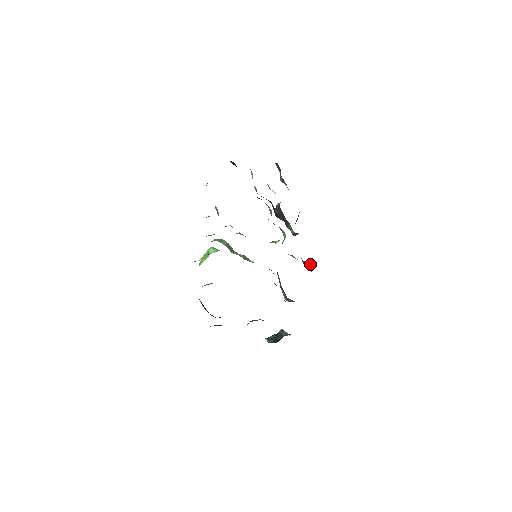
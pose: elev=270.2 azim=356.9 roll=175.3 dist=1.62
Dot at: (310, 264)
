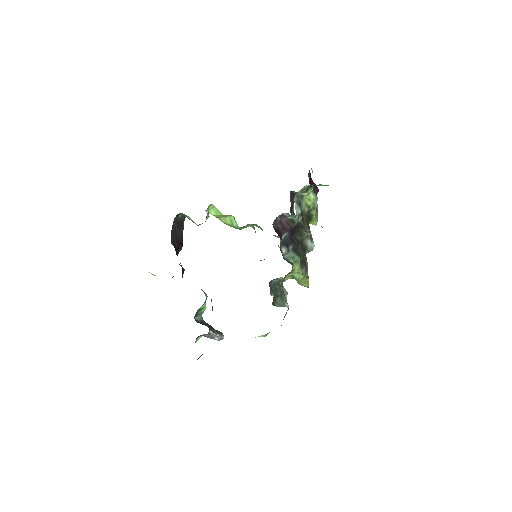
Dot at: (285, 305)
